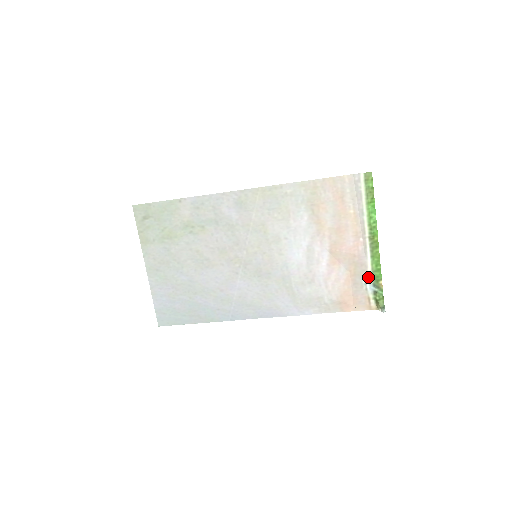
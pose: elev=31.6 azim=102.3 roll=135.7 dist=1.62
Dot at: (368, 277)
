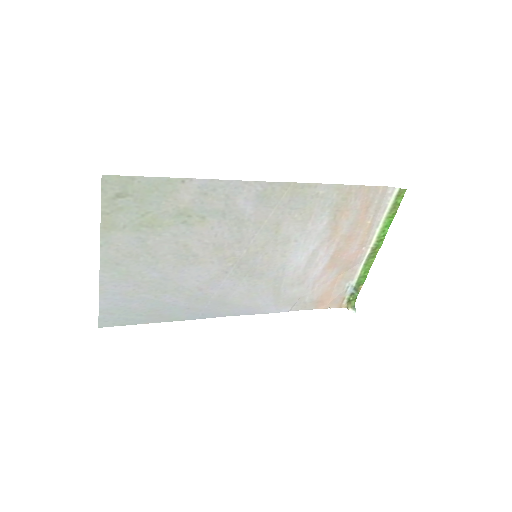
Dot at: (353, 281)
